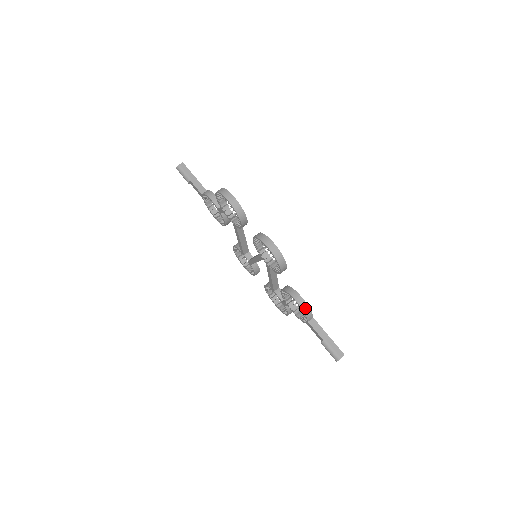
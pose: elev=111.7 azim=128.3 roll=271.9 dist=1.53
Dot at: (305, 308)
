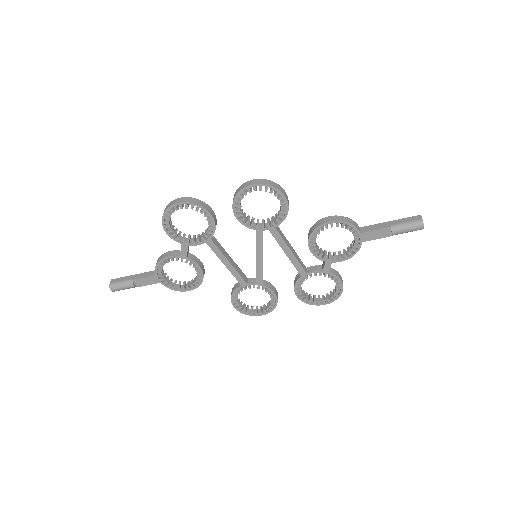
Dot at: (343, 219)
